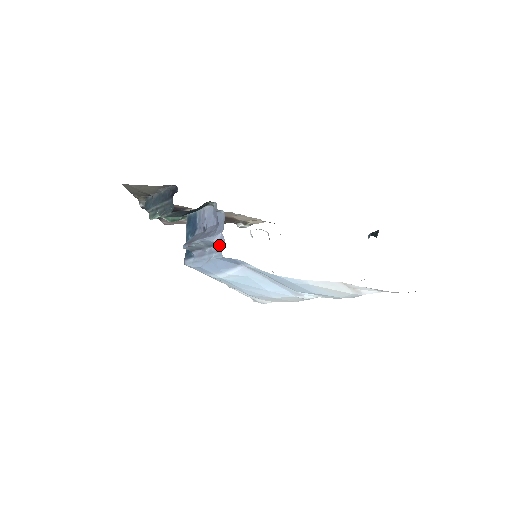
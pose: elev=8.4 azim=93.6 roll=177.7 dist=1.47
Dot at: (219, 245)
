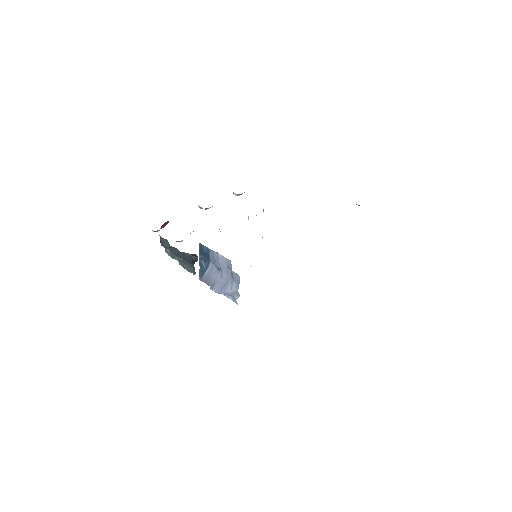
Dot at: (235, 297)
